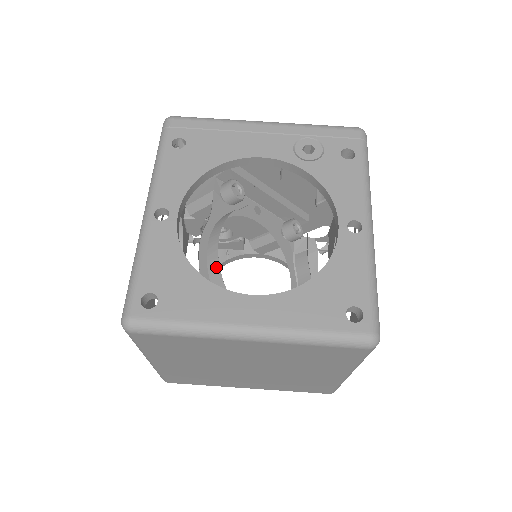
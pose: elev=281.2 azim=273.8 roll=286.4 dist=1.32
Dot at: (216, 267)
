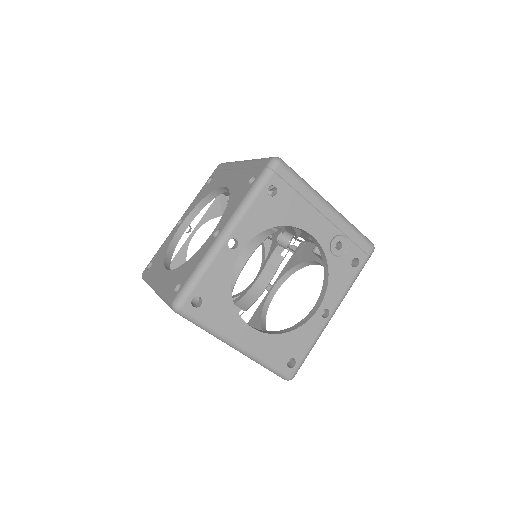
Dot at: (236, 274)
